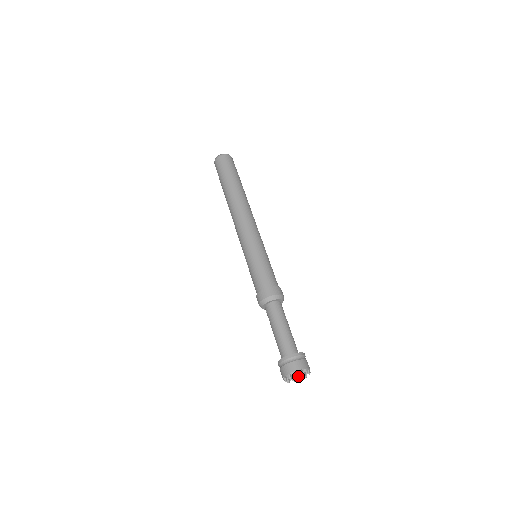
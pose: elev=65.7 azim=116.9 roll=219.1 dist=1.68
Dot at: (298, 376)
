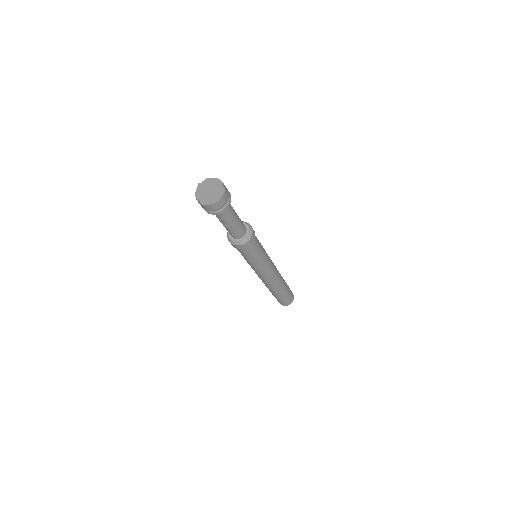
Dot at: (209, 189)
